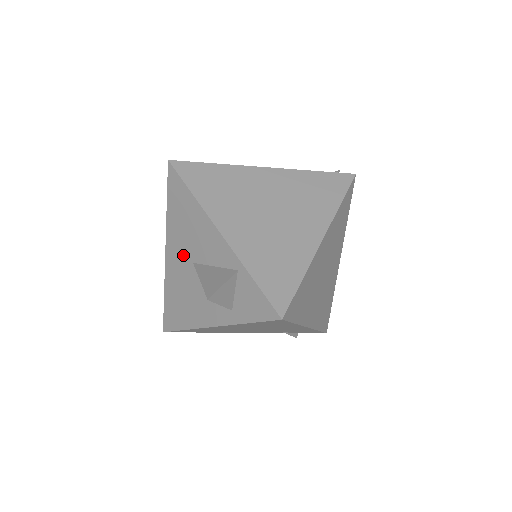
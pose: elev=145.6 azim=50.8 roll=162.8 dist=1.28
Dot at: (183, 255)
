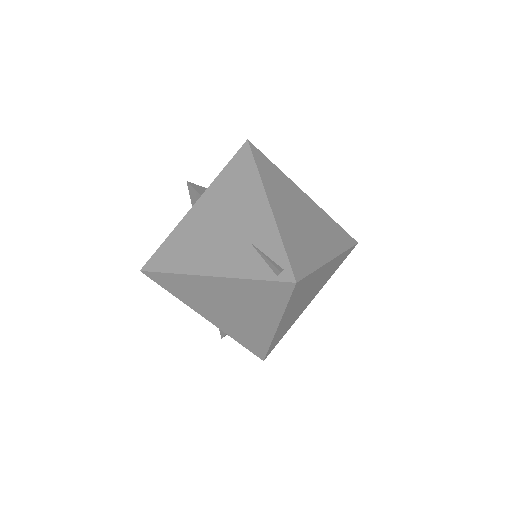
Dot at: occluded
